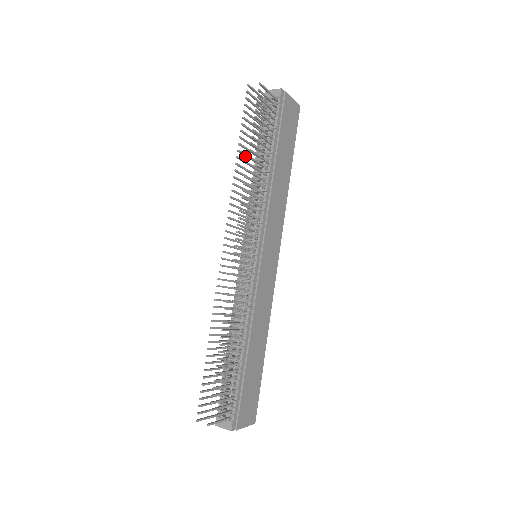
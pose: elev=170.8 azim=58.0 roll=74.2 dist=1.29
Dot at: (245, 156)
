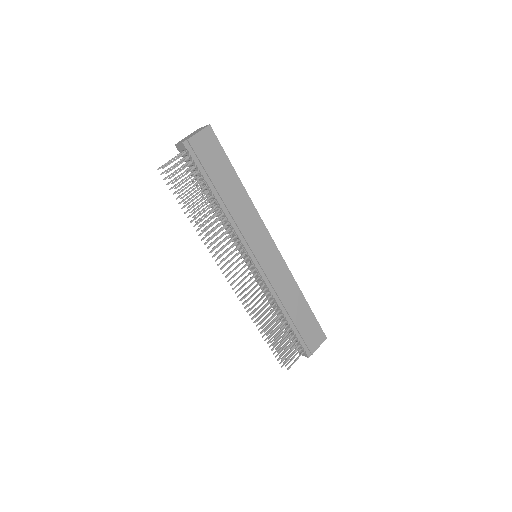
Dot at: occluded
